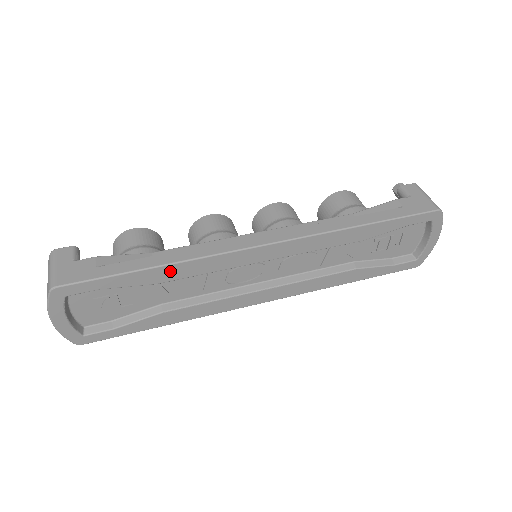
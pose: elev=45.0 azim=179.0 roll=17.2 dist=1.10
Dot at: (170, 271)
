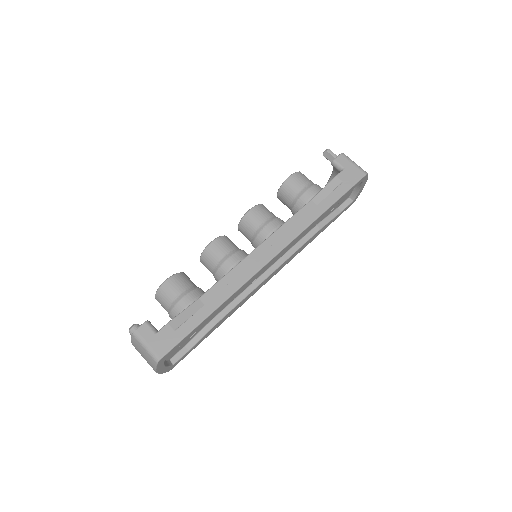
Dot at: (221, 307)
